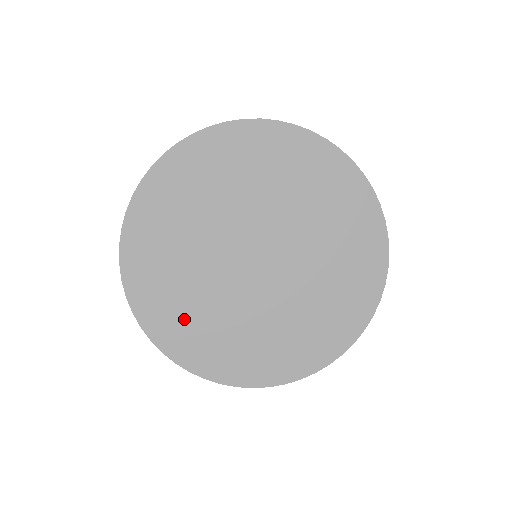
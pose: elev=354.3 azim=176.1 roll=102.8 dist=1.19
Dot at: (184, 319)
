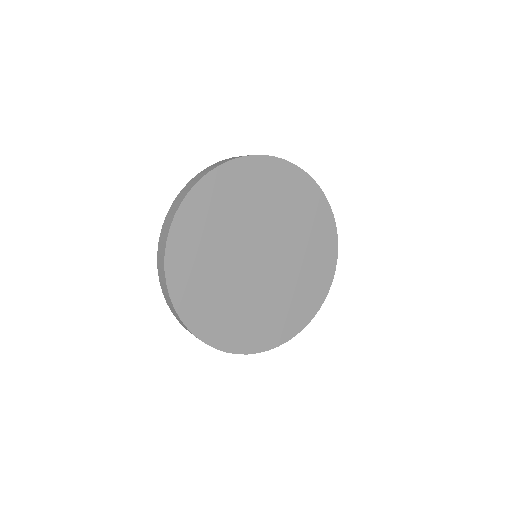
Dot at: (212, 309)
